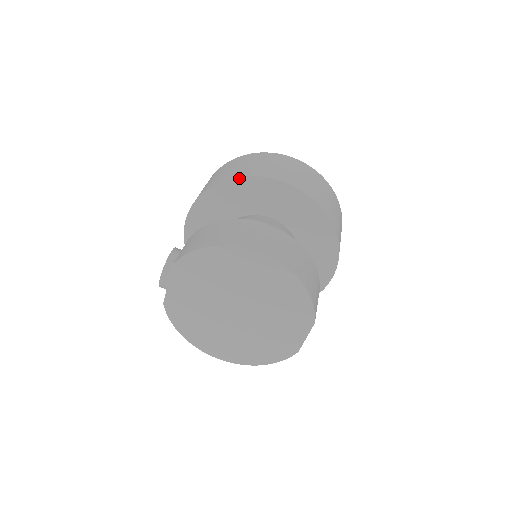
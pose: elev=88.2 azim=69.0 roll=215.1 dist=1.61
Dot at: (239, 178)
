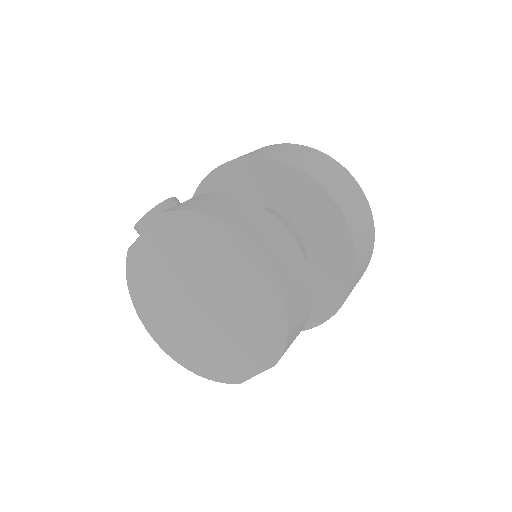
Dot at: (286, 164)
